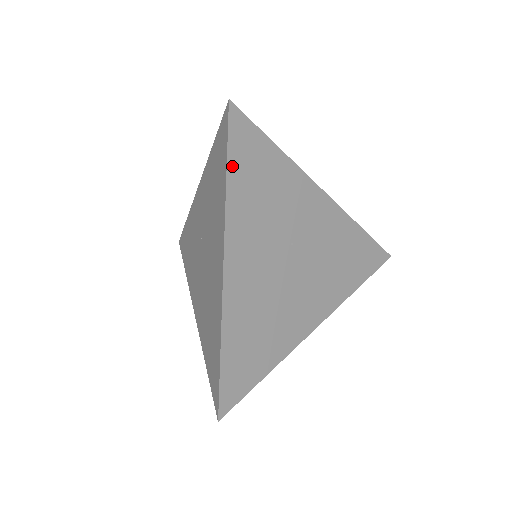
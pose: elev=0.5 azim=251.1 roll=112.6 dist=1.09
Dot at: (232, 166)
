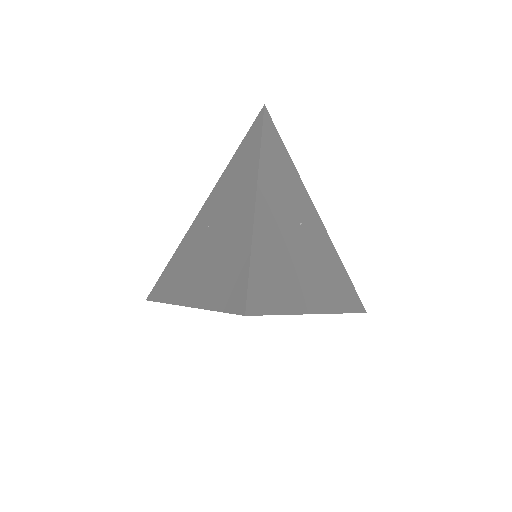
Dot at: (265, 136)
